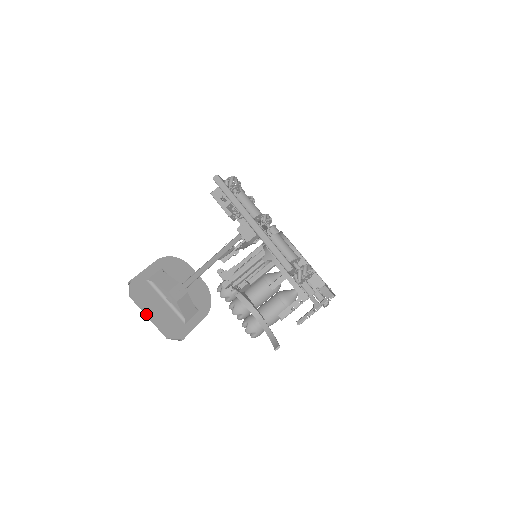
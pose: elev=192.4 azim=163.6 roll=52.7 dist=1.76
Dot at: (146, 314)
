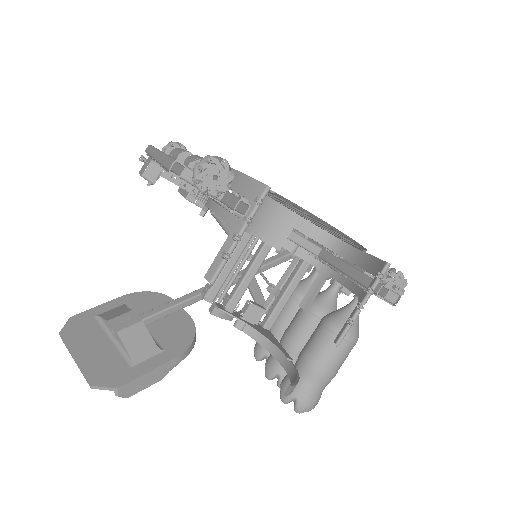
Dot at: (71, 355)
